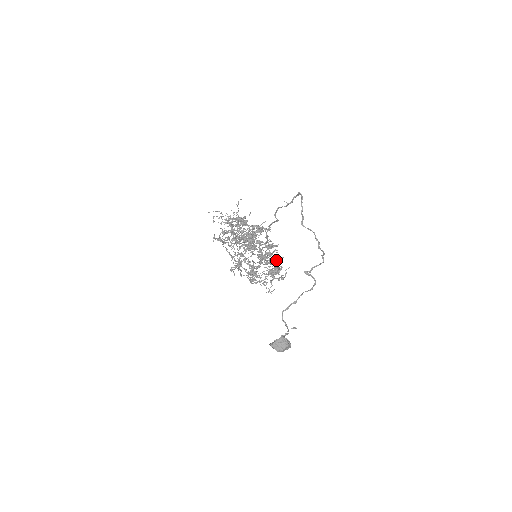
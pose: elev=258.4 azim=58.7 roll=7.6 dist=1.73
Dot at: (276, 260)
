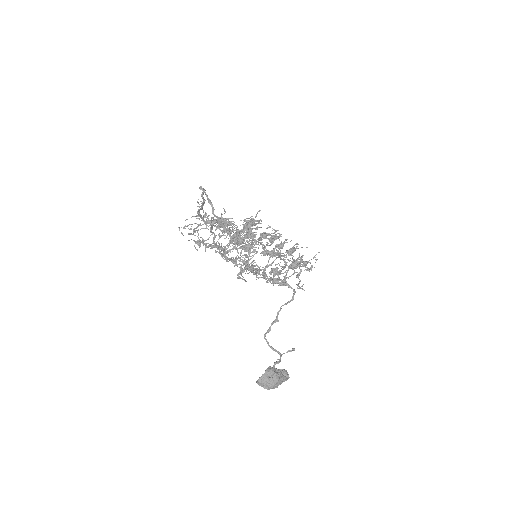
Dot at: occluded
